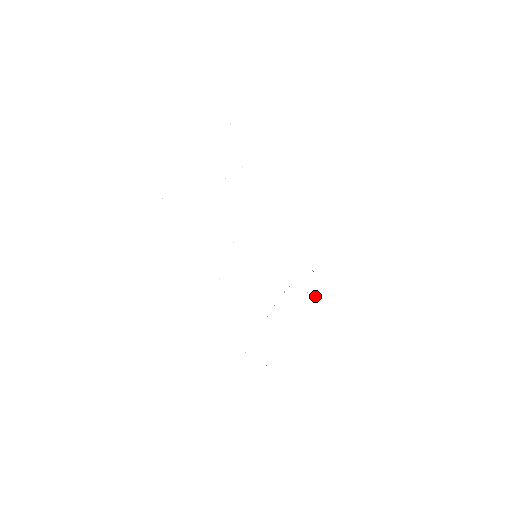
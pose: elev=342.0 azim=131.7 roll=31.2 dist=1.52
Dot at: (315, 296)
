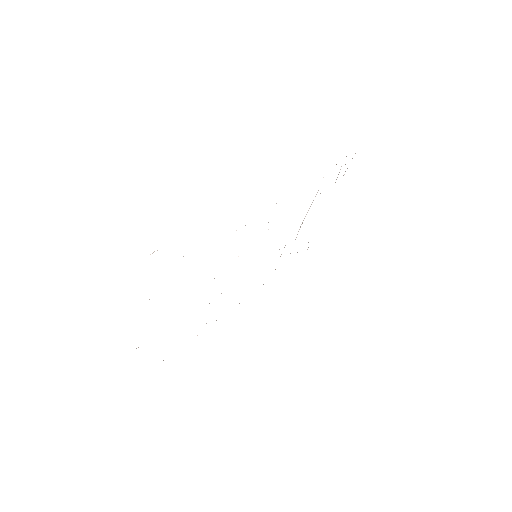
Dot at: occluded
